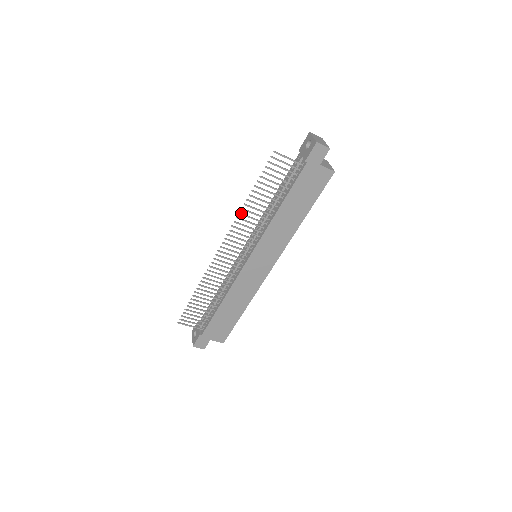
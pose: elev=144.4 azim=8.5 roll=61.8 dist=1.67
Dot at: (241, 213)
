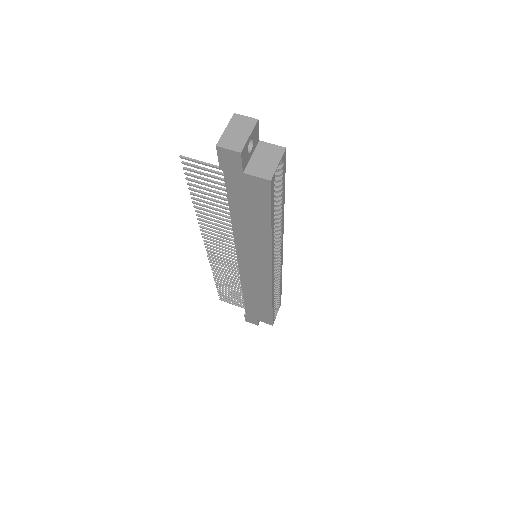
Dot at: (200, 219)
